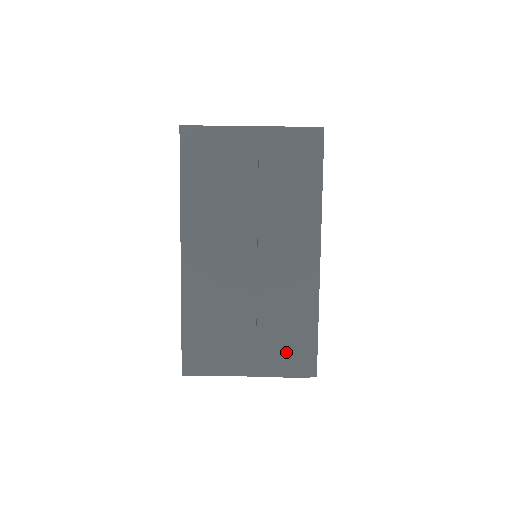
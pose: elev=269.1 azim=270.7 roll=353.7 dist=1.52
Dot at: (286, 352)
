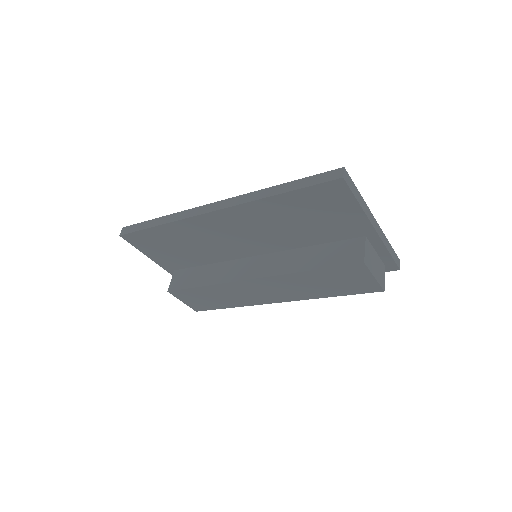
Dot at: (200, 301)
